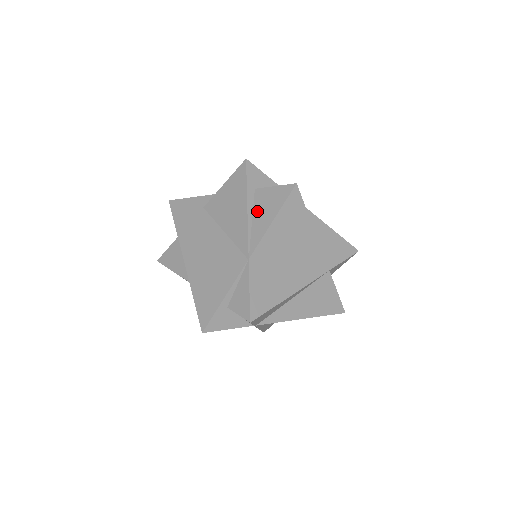
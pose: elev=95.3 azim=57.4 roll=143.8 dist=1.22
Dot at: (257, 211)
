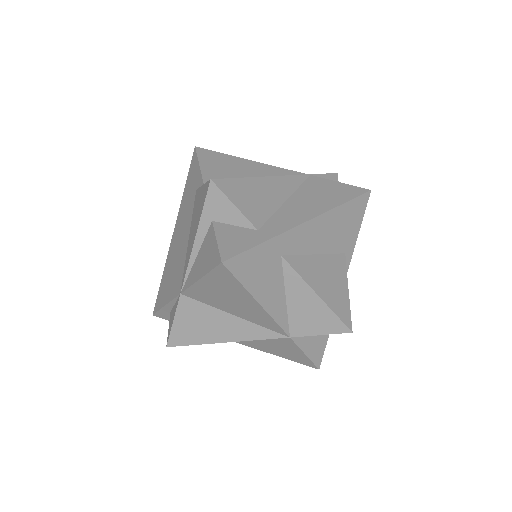
Dot at: (201, 251)
